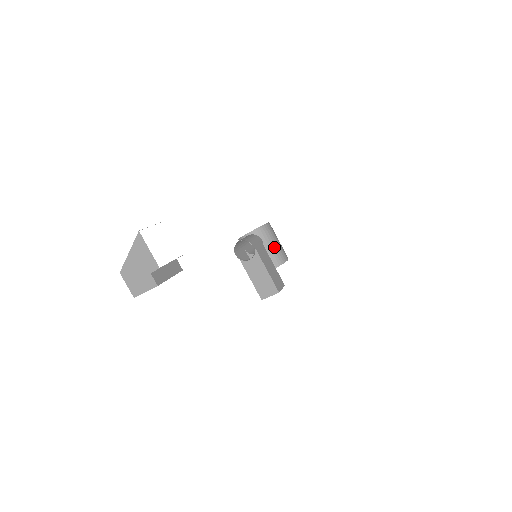
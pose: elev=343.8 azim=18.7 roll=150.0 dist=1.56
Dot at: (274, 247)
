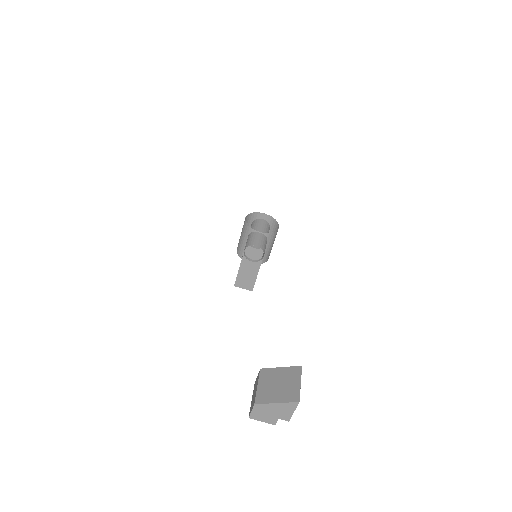
Dot at: (270, 249)
